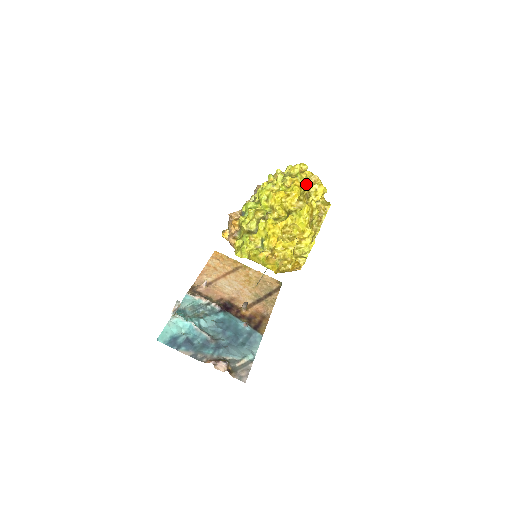
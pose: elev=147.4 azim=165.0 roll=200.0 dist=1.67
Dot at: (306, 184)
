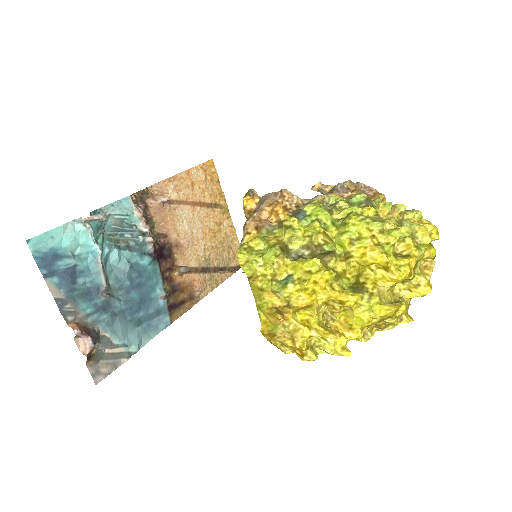
Dot at: (416, 267)
